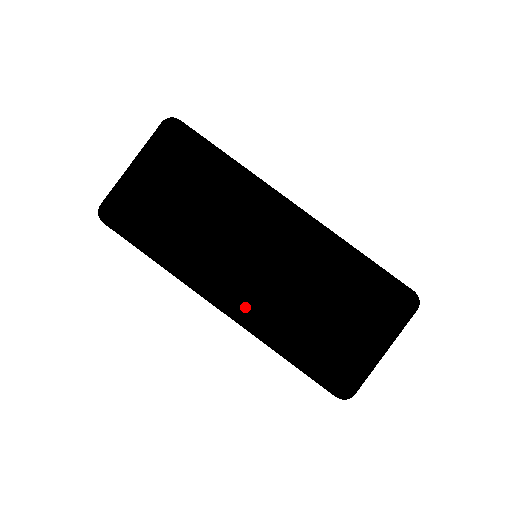
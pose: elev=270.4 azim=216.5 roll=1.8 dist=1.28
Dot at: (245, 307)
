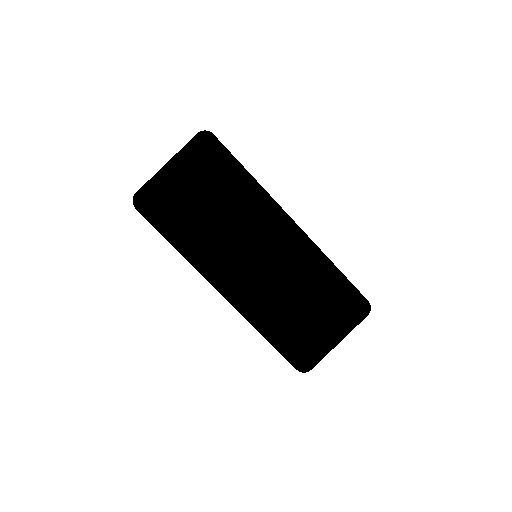
Dot at: (242, 295)
